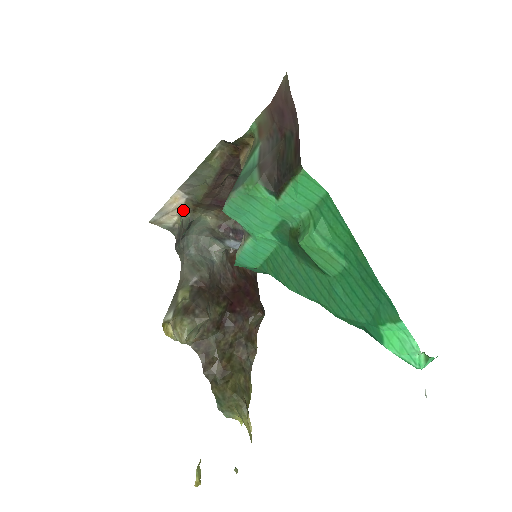
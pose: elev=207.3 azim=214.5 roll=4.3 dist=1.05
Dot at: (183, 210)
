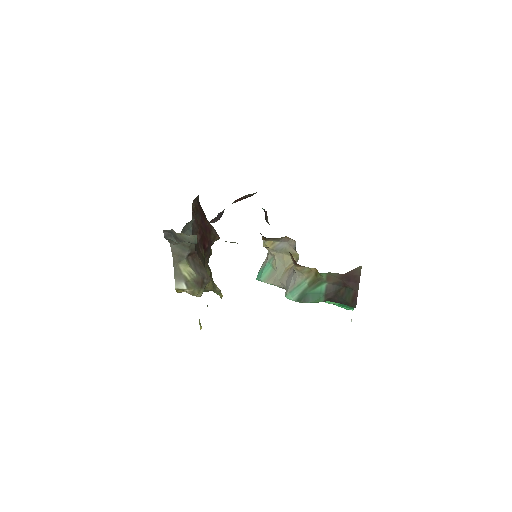
Dot at: occluded
